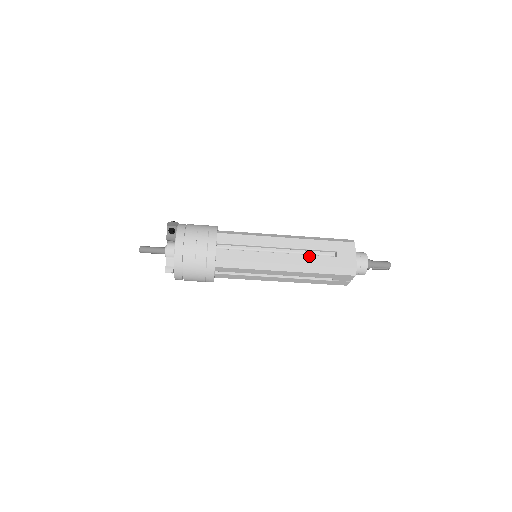
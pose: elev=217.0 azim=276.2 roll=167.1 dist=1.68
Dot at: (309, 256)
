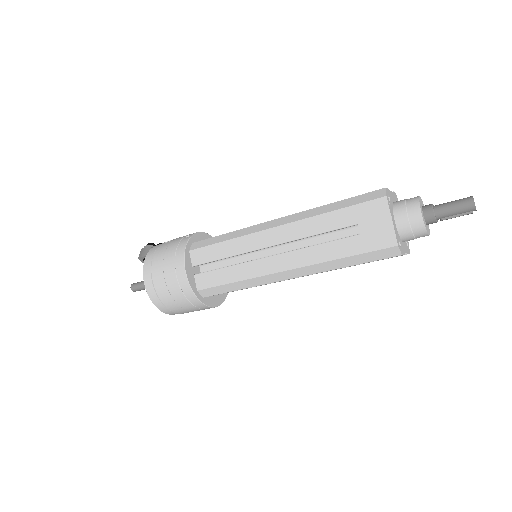
Dot at: (315, 248)
